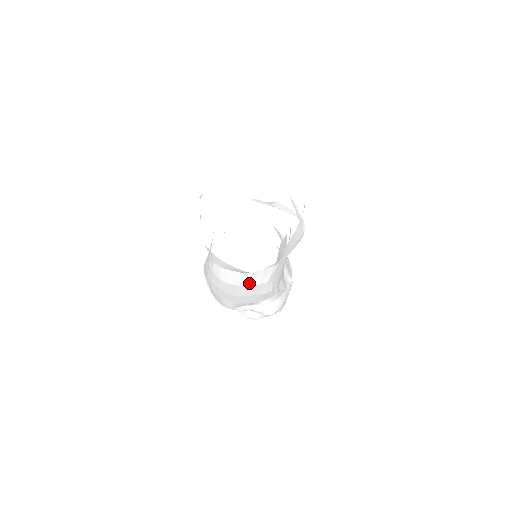
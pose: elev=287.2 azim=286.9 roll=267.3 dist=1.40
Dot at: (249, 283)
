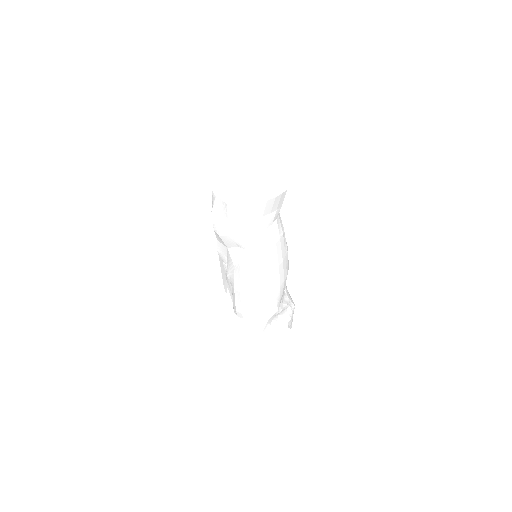
Dot at: (279, 235)
